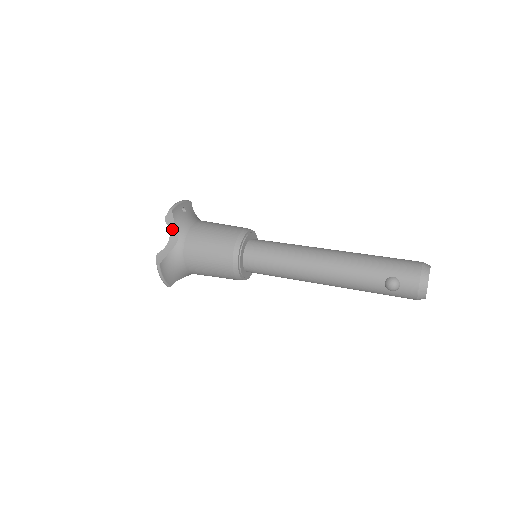
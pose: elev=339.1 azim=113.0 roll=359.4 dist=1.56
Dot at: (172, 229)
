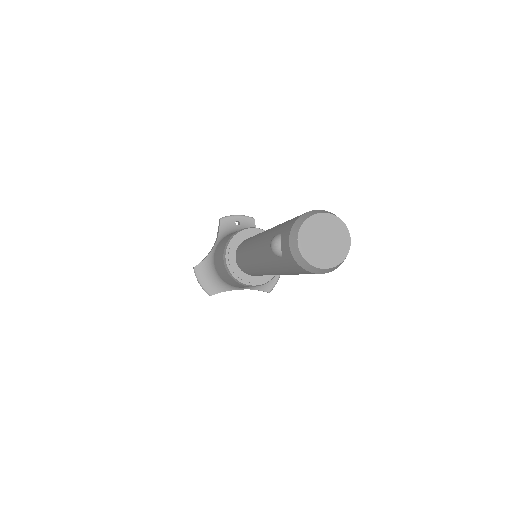
Dot at: (217, 237)
